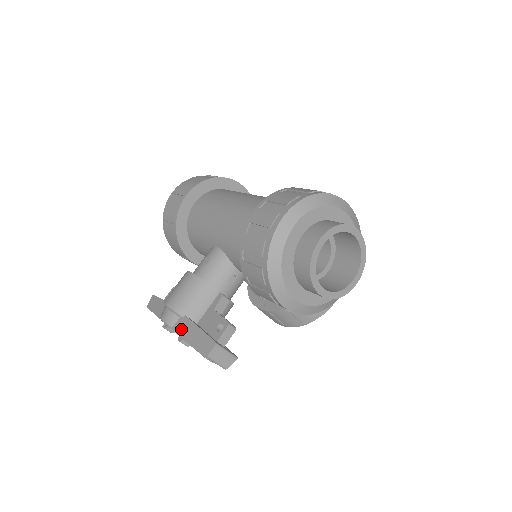
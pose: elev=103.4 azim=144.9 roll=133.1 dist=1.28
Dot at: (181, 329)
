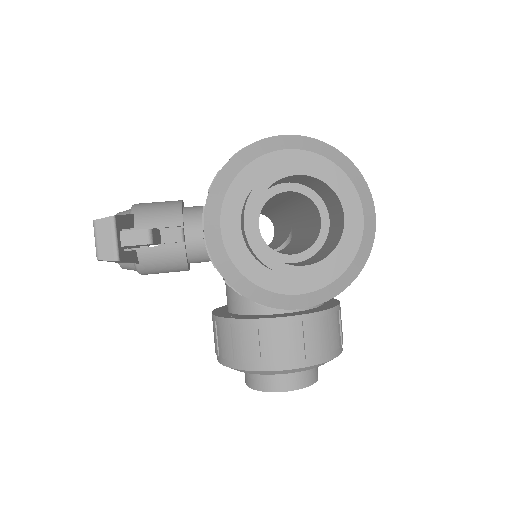
Dot at: occluded
